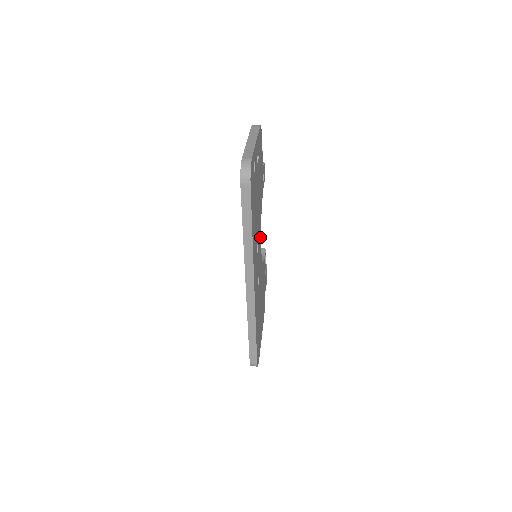
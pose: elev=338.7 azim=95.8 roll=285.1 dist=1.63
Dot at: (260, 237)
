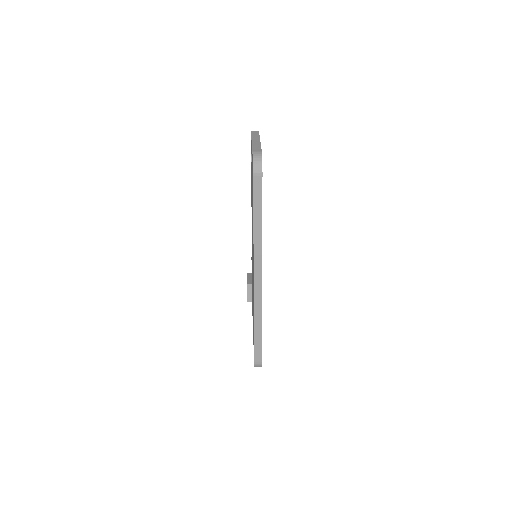
Dot at: occluded
